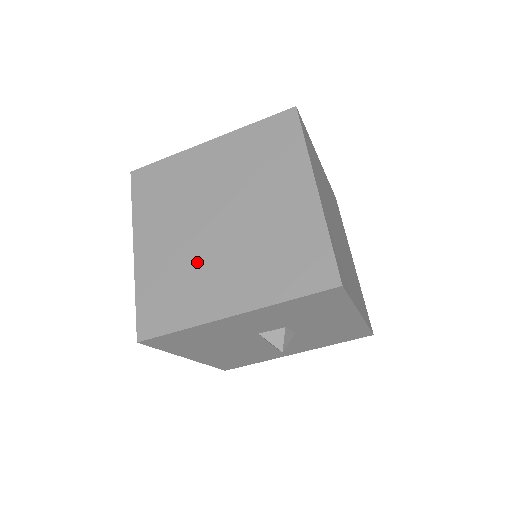
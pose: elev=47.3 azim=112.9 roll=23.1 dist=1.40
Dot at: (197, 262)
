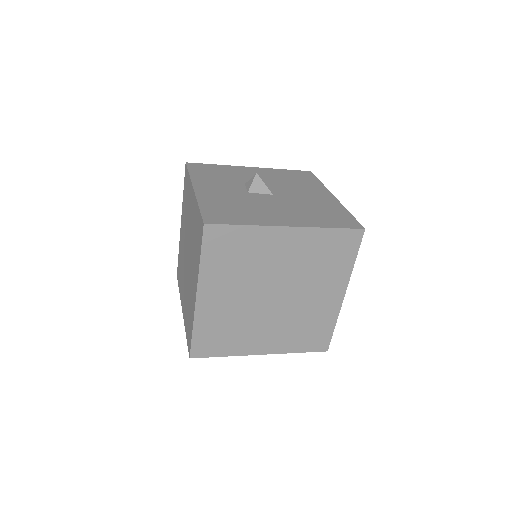
Dot at: (248, 320)
